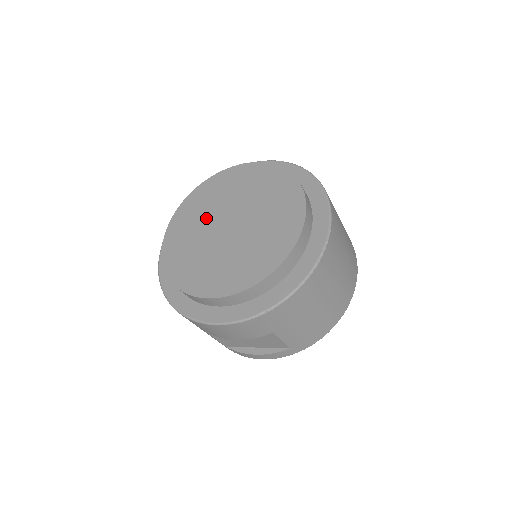
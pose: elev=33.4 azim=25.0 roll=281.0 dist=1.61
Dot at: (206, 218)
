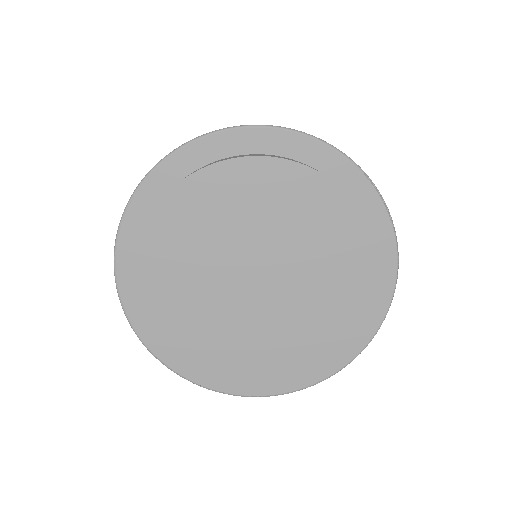
Dot at: (210, 300)
